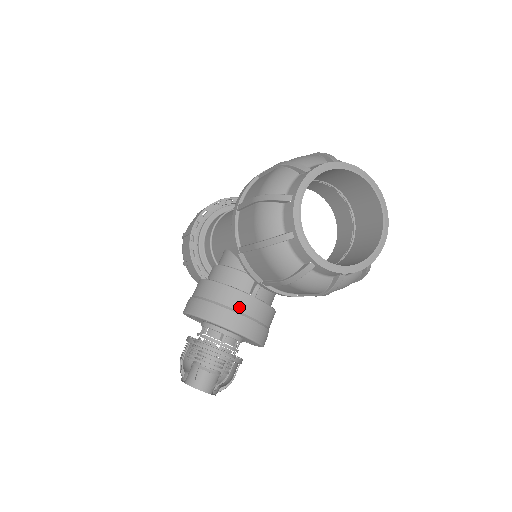
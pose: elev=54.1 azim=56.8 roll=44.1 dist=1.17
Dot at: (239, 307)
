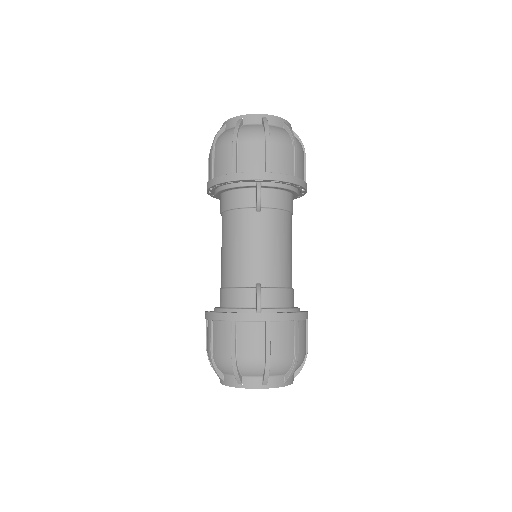
Dot at: occluded
